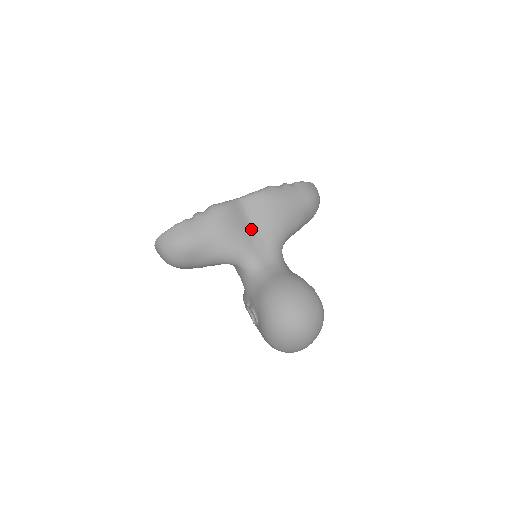
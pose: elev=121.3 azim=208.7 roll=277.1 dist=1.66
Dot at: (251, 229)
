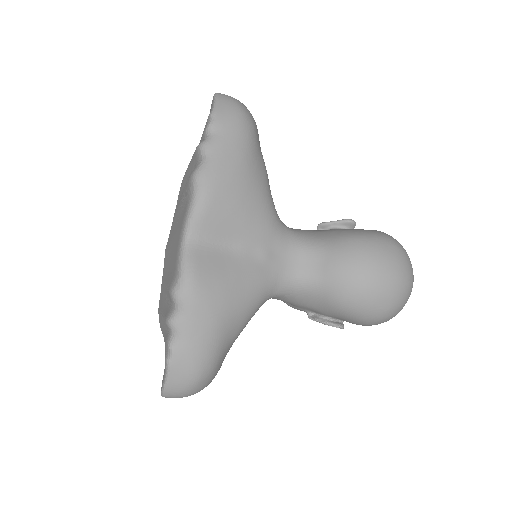
Dot at: (241, 254)
